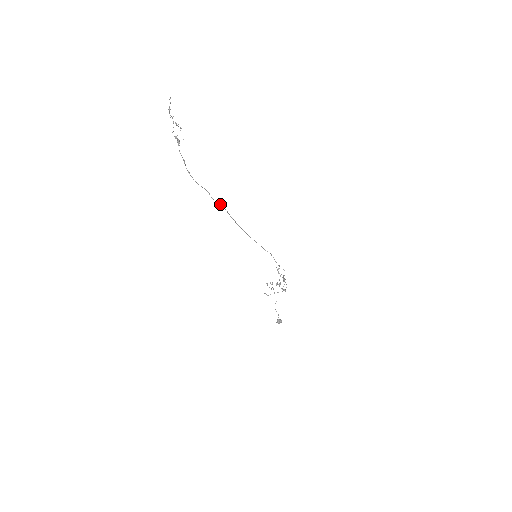
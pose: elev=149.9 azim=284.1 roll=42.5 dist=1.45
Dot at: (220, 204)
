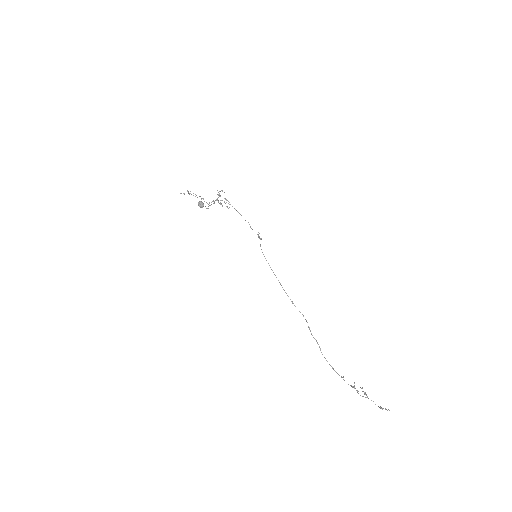
Dot at: occluded
